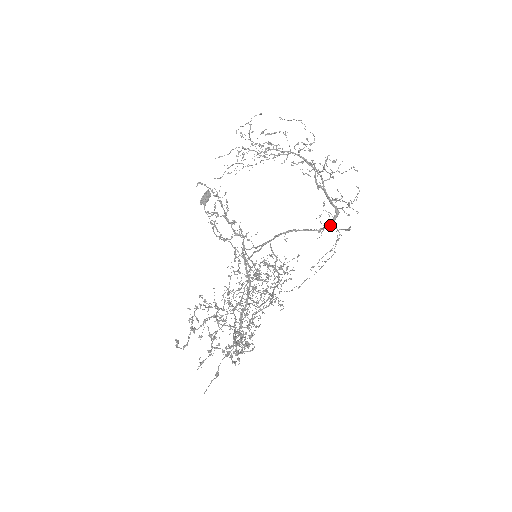
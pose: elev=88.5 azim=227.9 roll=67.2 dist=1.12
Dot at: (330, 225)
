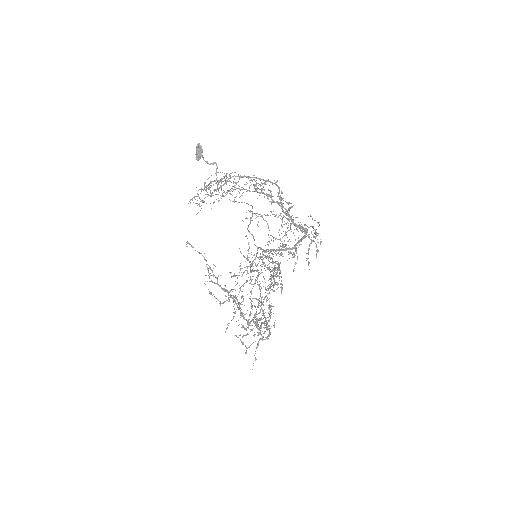
Dot at: (304, 238)
